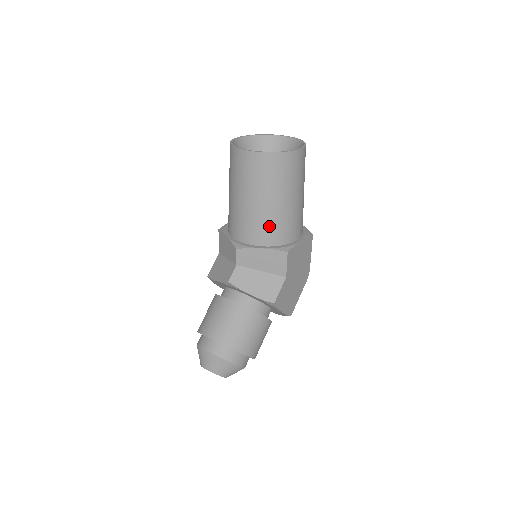
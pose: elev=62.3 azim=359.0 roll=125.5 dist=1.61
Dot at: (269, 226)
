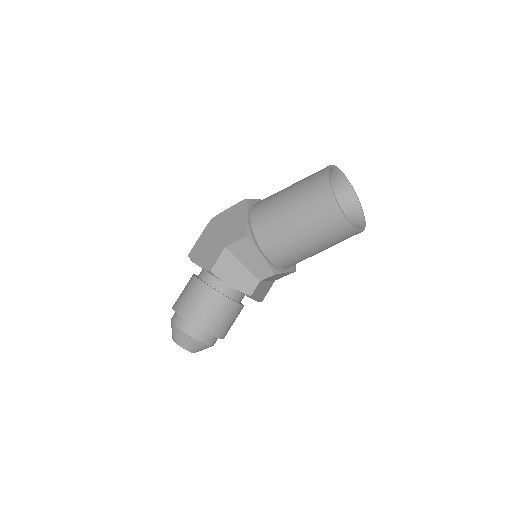
Dot at: occluded
